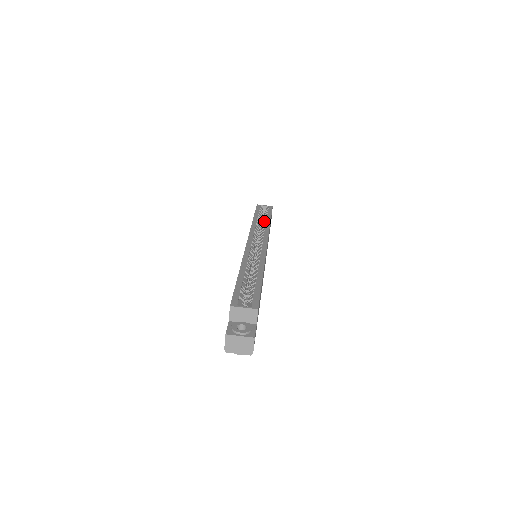
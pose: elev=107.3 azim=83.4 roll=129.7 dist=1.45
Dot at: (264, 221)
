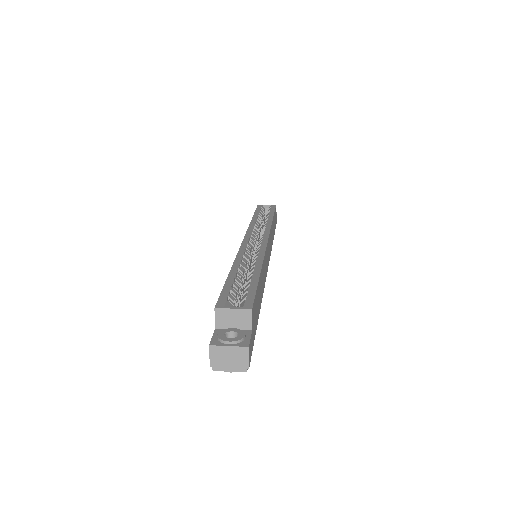
Dot at: (266, 219)
